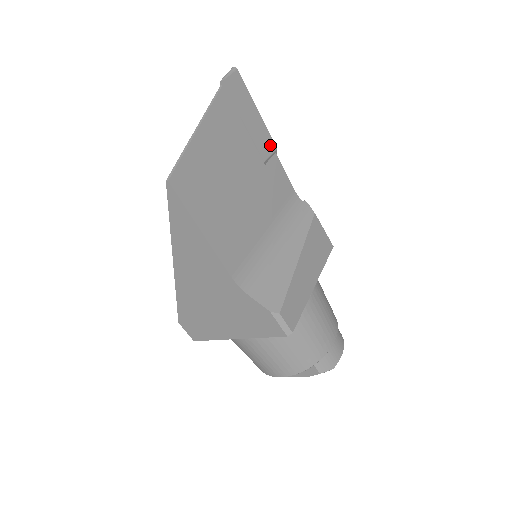
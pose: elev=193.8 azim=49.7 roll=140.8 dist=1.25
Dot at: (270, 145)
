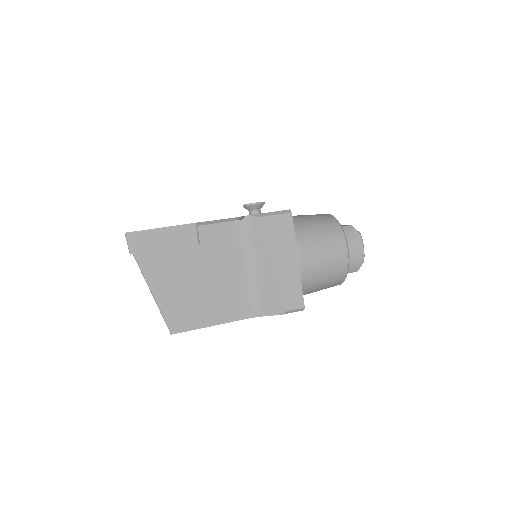
Dot at: (190, 229)
